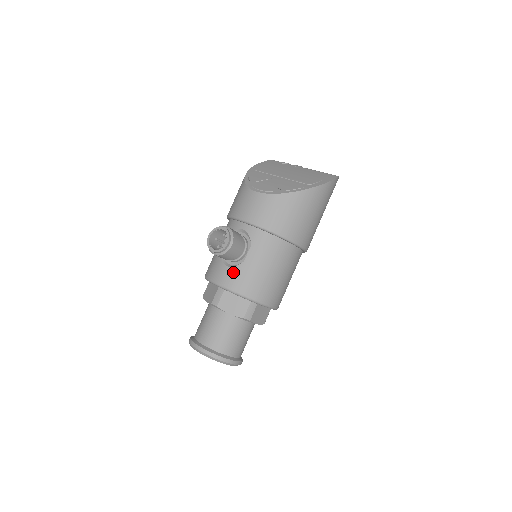
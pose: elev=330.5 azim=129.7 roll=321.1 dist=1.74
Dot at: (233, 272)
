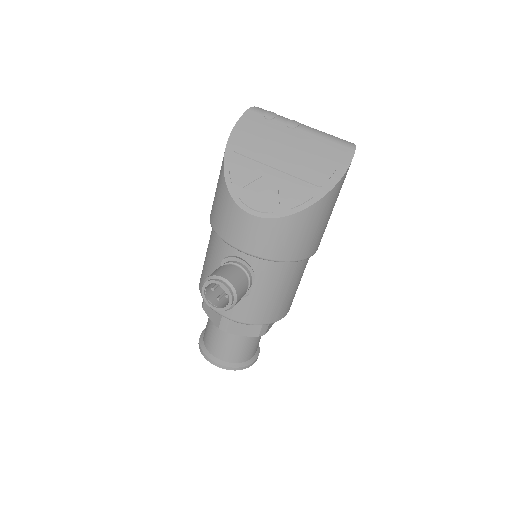
Dot at: (239, 305)
